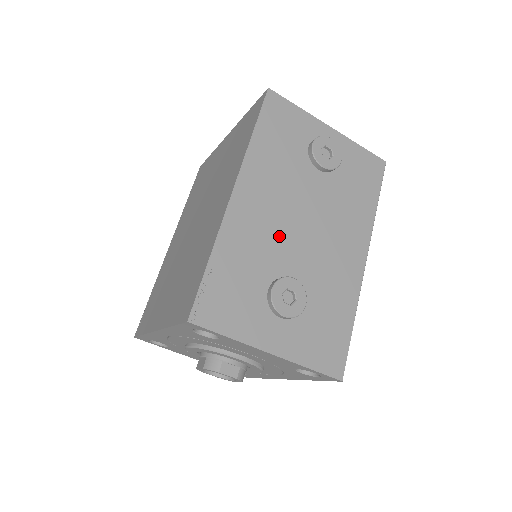
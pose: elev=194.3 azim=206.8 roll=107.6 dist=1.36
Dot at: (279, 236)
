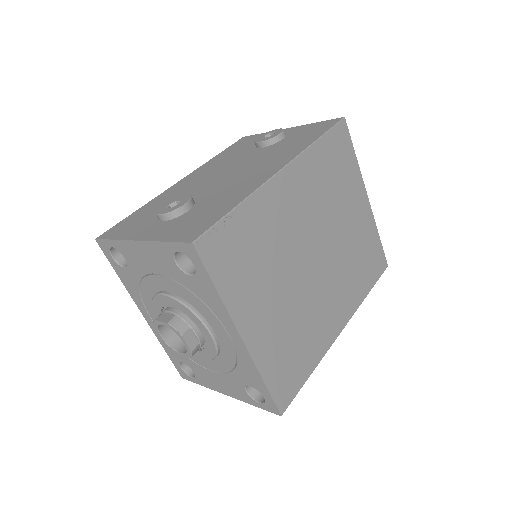
Dot at: (198, 186)
